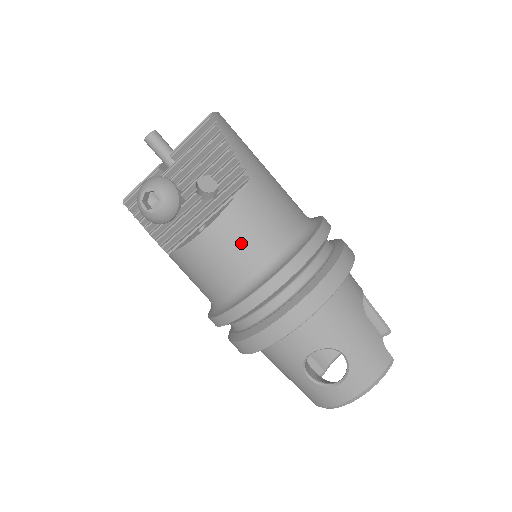
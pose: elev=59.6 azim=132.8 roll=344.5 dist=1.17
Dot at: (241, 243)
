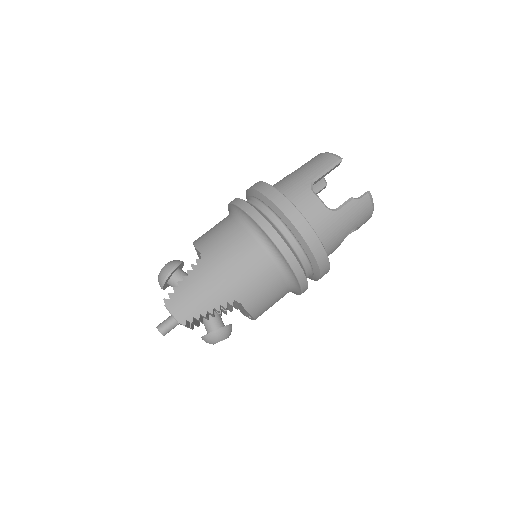
Dot at: (272, 303)
